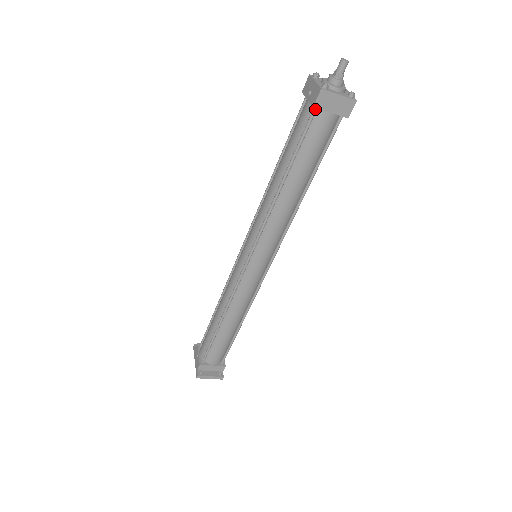
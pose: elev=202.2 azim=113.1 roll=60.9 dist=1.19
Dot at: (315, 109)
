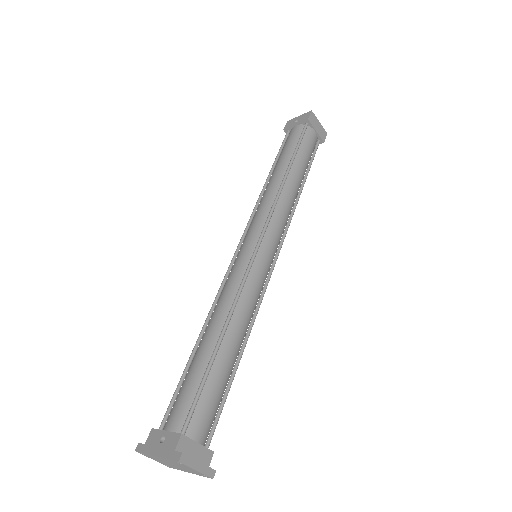
Dot at: (307, 124)
